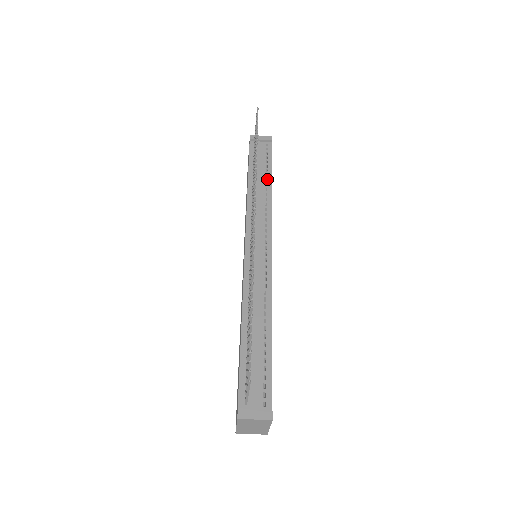
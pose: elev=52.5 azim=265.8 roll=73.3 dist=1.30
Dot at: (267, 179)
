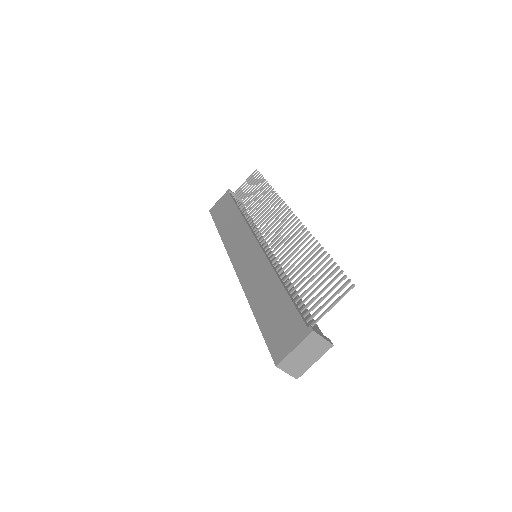
Dot at: occluded
